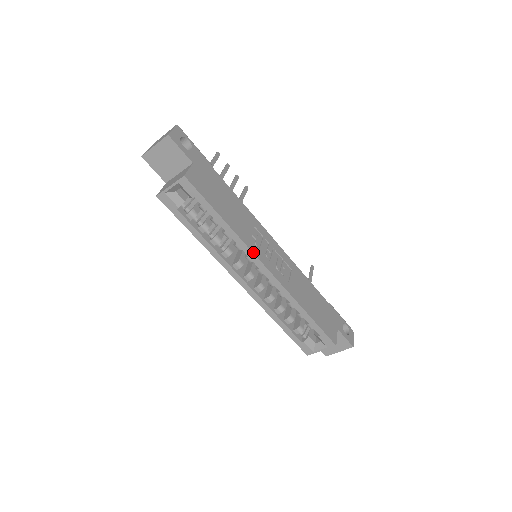
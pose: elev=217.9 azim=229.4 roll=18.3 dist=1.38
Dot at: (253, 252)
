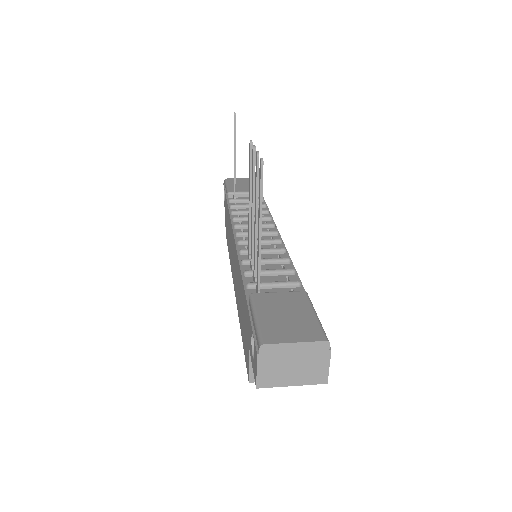
Dot at: occluded
